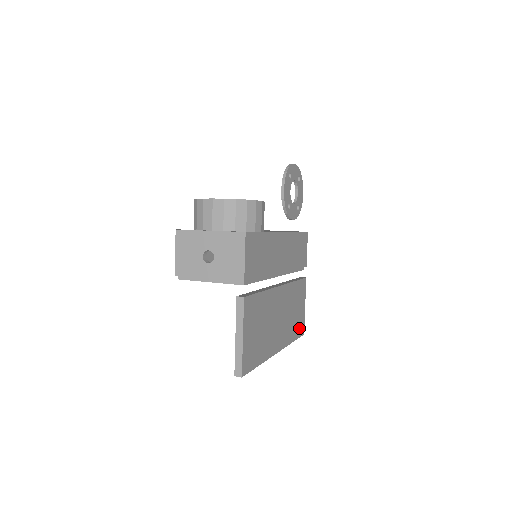
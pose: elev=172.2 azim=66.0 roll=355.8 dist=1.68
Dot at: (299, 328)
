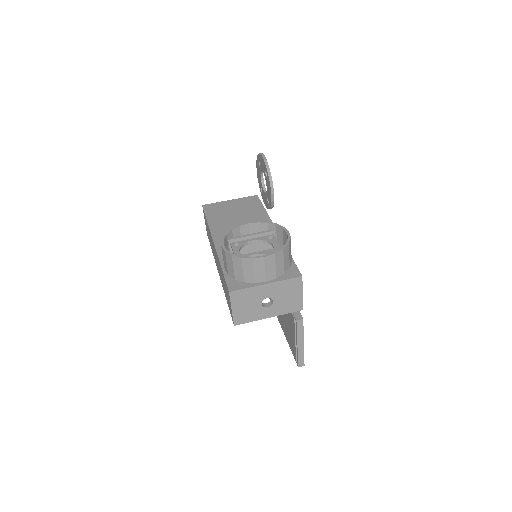
Dot at: occluded
